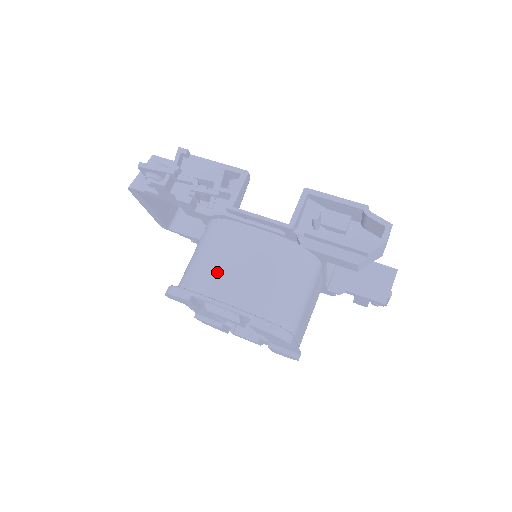
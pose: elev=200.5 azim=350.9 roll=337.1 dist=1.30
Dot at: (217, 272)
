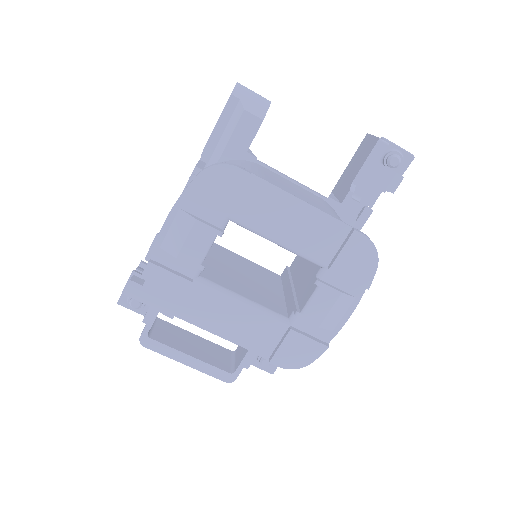
Dot at: occluded
